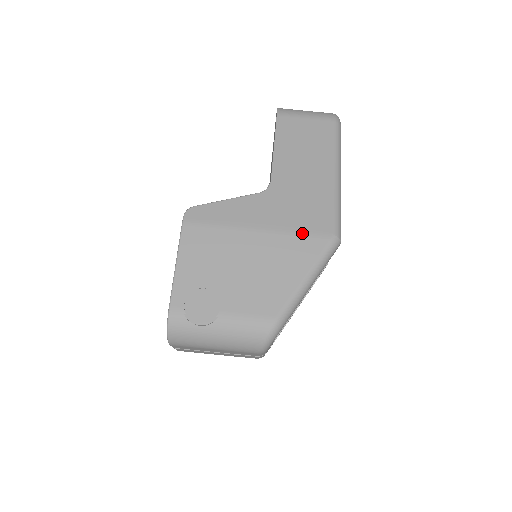
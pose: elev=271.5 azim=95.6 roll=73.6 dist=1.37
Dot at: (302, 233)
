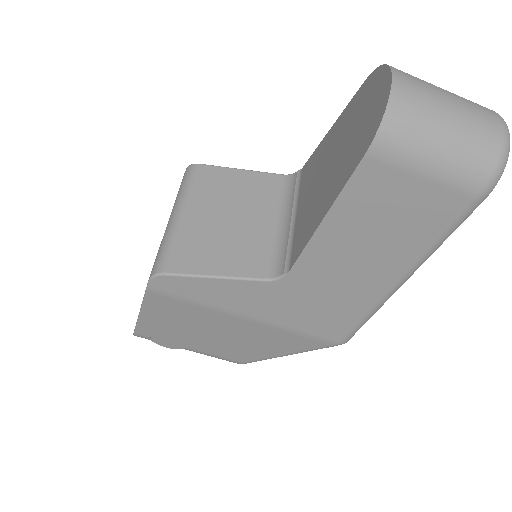
Dot at: (301, 333)
